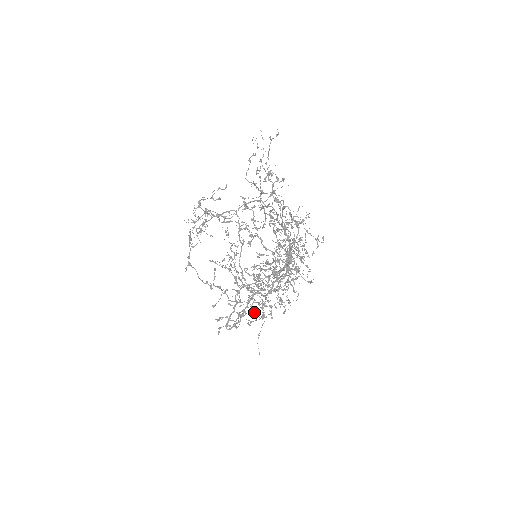
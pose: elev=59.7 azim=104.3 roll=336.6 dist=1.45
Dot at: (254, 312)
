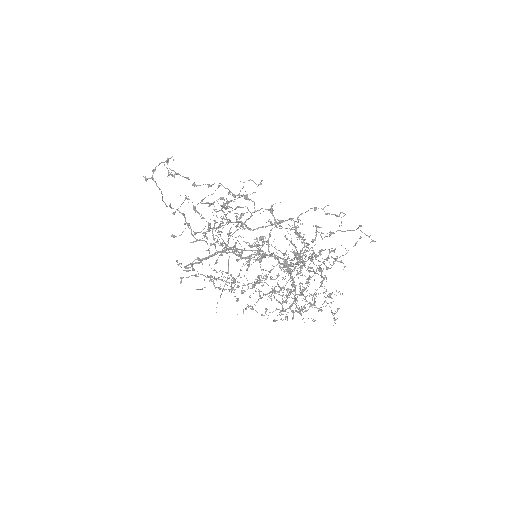
Dot at: occluded
